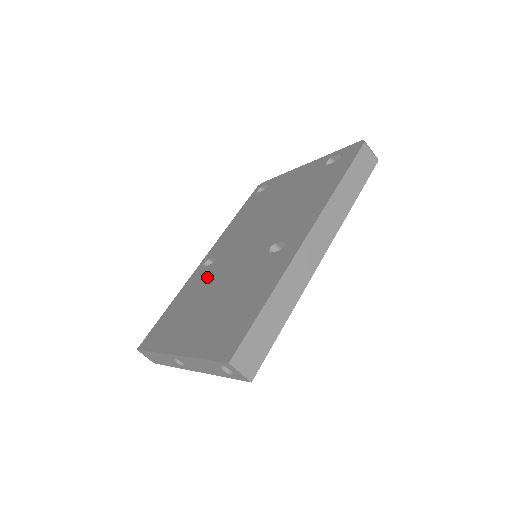
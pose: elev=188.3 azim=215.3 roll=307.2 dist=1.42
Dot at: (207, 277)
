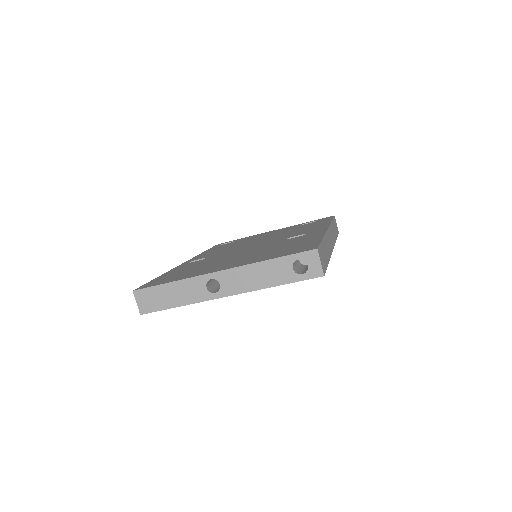
Dot at: (209, 260)
